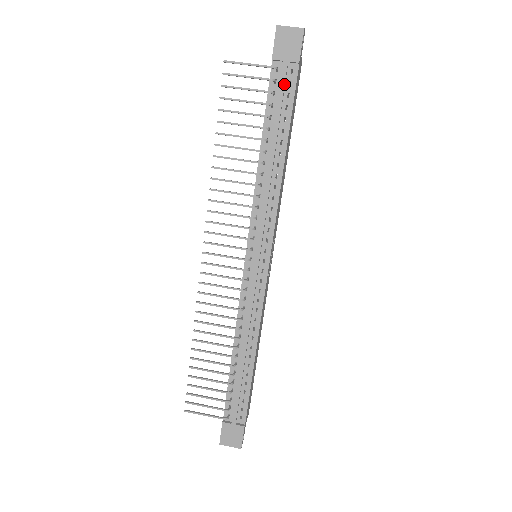
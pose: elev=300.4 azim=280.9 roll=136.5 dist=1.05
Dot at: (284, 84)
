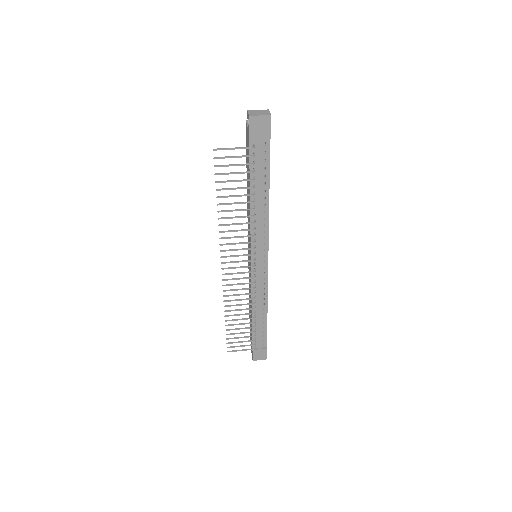
Dot at: (261, 155)
